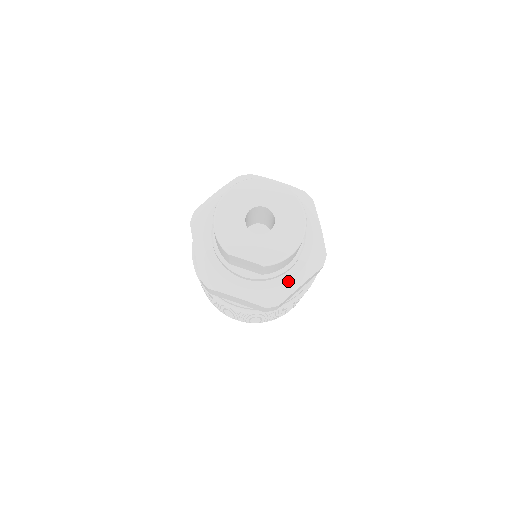
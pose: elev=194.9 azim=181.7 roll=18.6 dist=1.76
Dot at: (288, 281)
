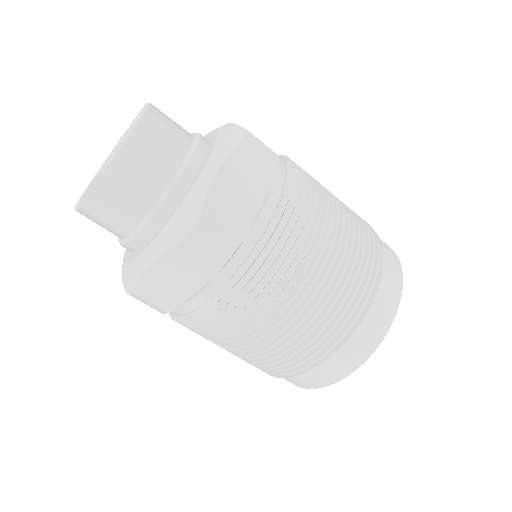
Dot at: (194, 185)
